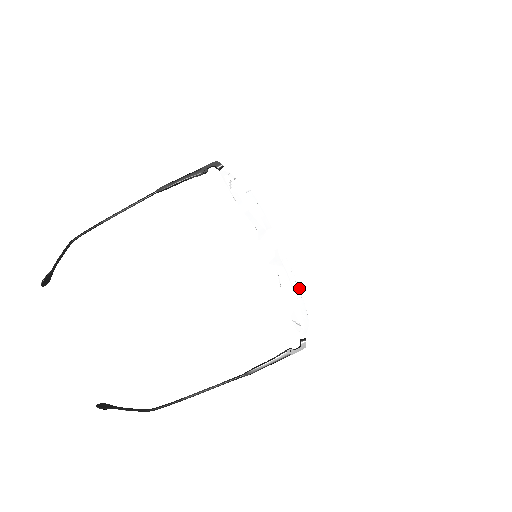
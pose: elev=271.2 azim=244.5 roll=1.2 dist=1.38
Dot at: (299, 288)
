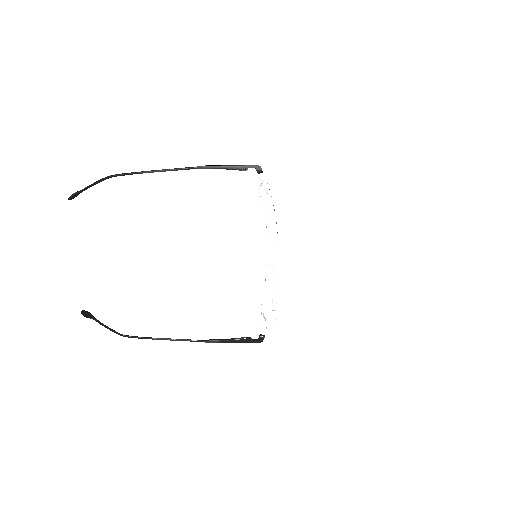
Dot at: occluded
